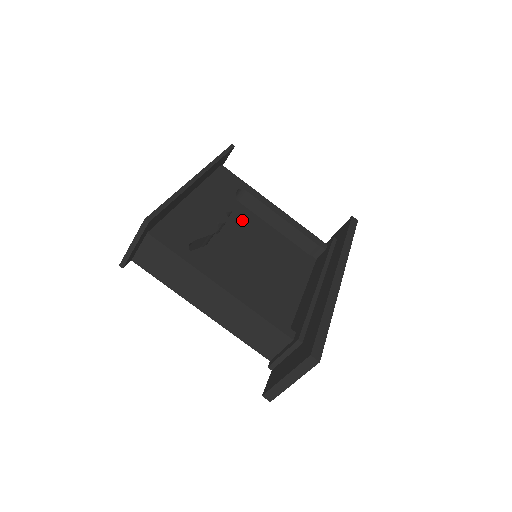
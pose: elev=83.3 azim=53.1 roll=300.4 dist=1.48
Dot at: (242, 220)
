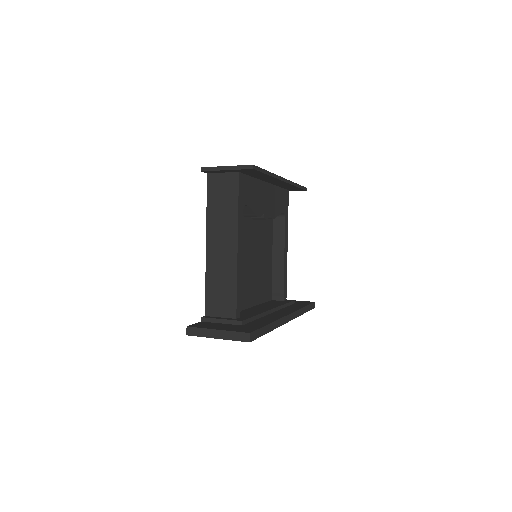
Dot at: (266, 230)
